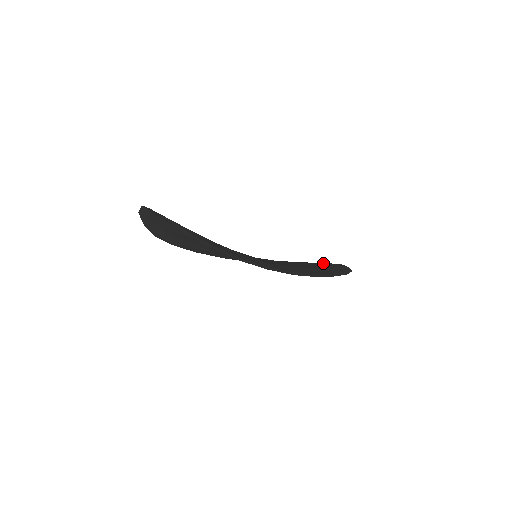
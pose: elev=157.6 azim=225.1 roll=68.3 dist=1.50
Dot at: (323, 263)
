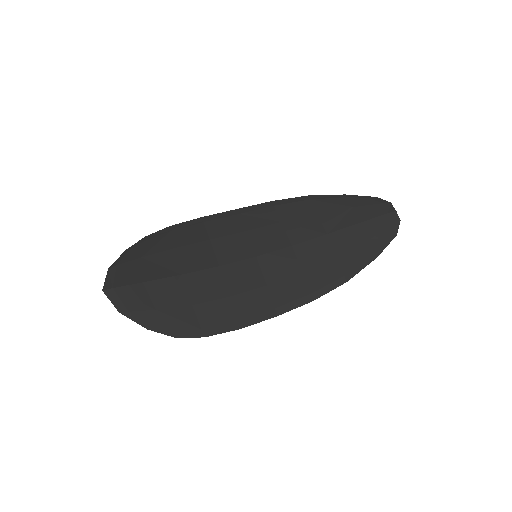
Dot at: (361, 222)
